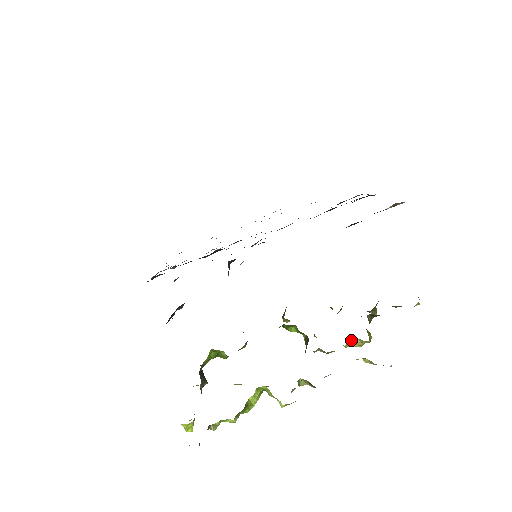
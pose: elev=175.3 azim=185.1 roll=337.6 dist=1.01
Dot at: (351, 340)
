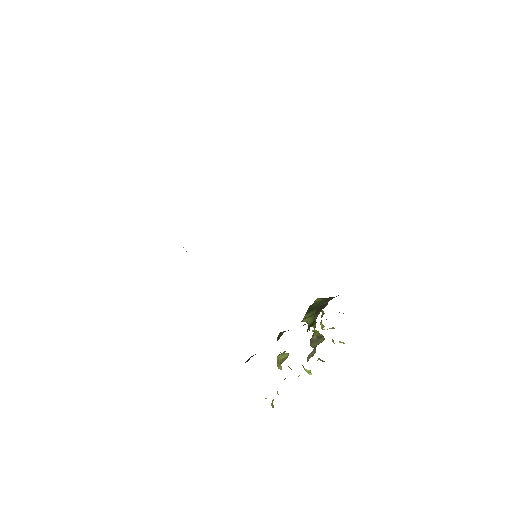
Dot at: (330, 328)
